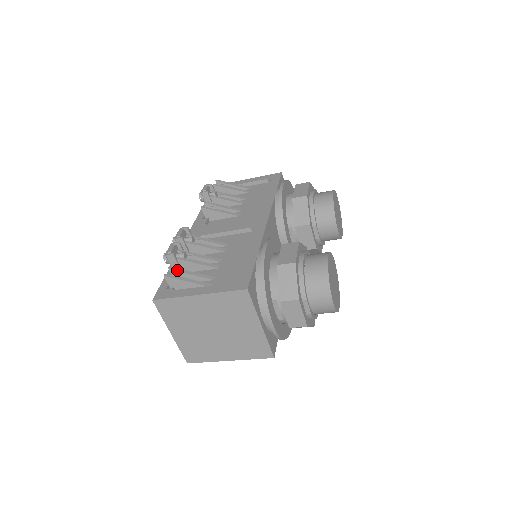
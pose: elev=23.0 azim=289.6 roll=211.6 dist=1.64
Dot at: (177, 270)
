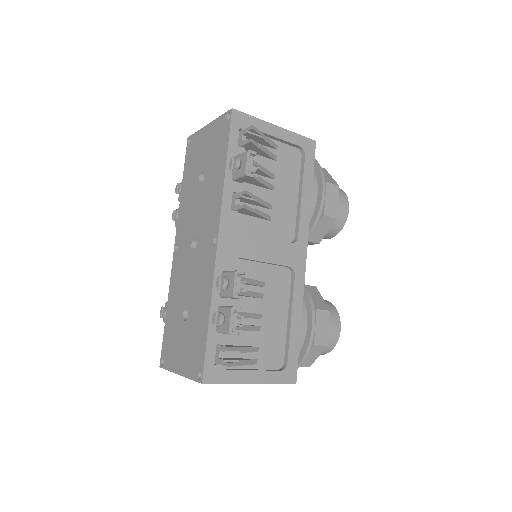
Dot at: (236, 351)
